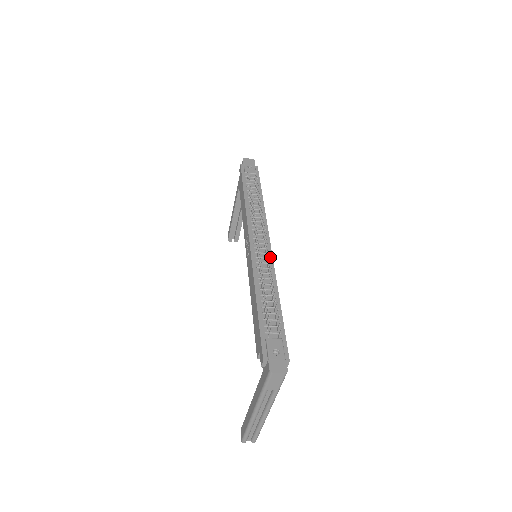
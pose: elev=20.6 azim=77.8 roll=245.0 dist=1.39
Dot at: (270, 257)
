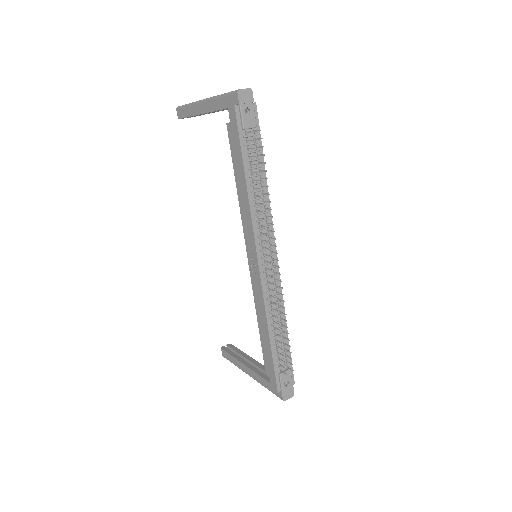
Dot at: (278, 279)
